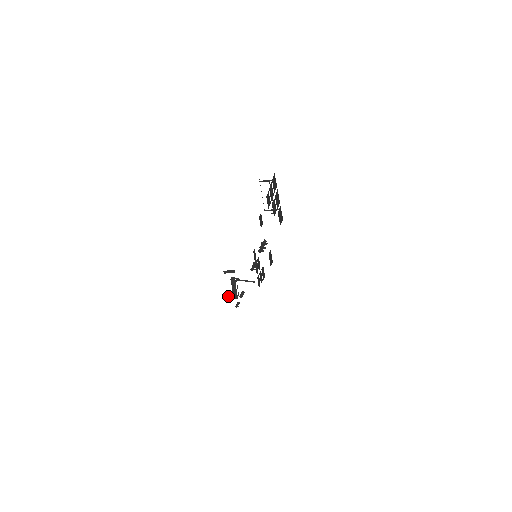
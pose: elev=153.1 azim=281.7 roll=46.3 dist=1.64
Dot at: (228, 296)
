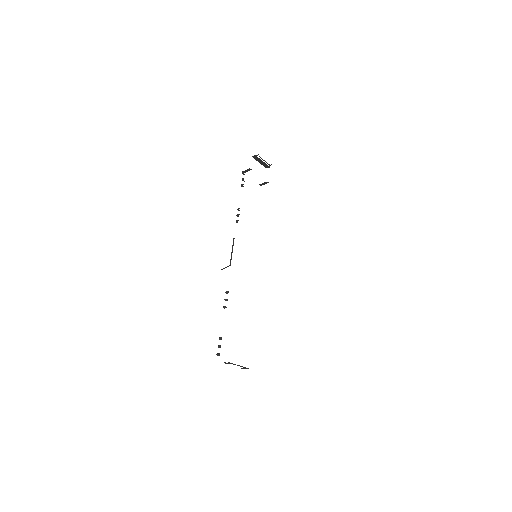
Dot at: occluded
